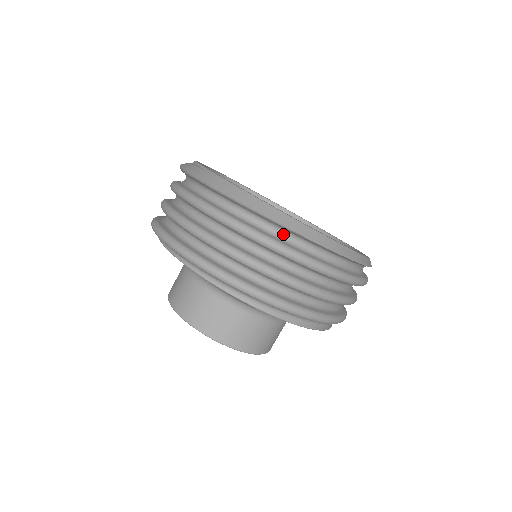
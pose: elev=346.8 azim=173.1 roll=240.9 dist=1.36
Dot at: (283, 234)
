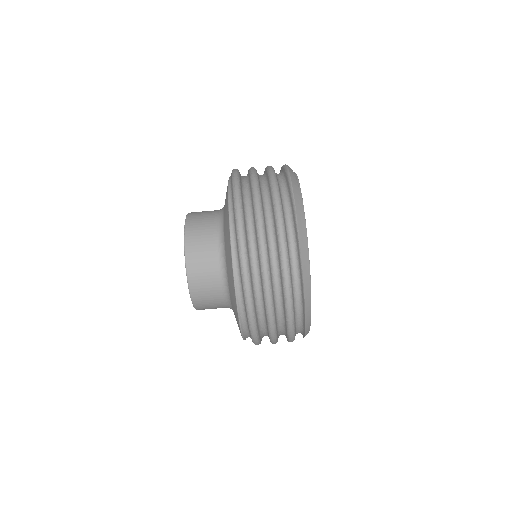
Dot at: (295, 266)
